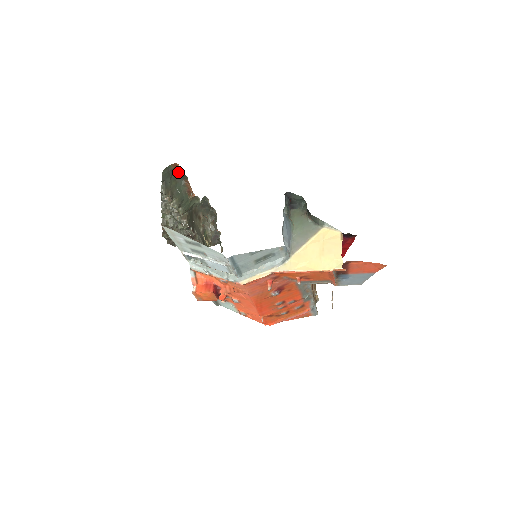
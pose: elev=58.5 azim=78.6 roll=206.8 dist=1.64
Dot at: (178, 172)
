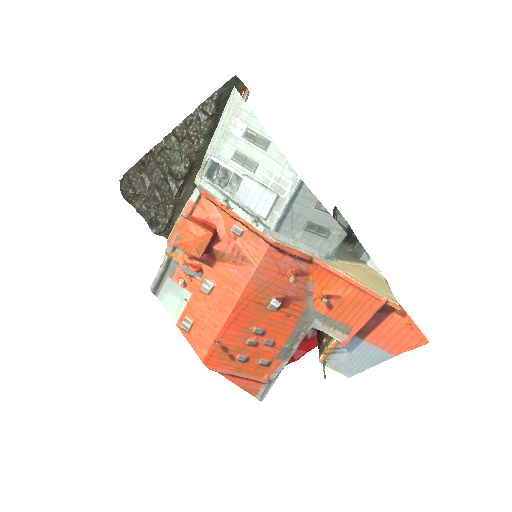
Dot at: occluded
